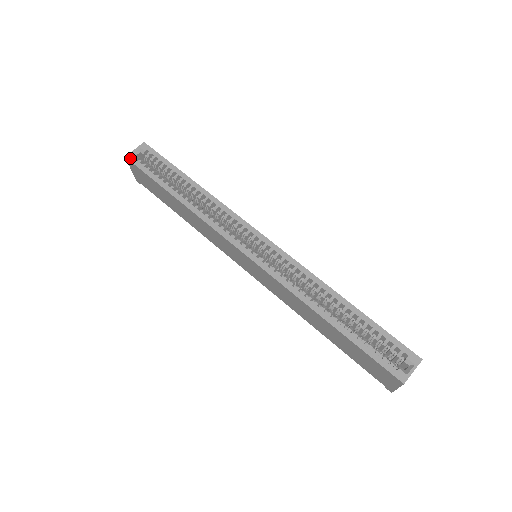
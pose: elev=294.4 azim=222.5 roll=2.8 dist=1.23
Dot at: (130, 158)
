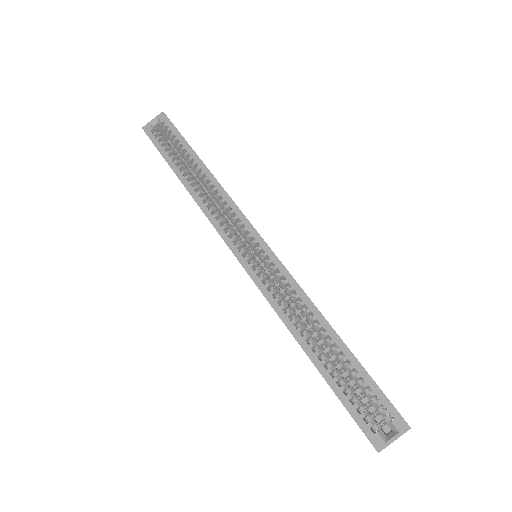
Dot at: (146, 130)
